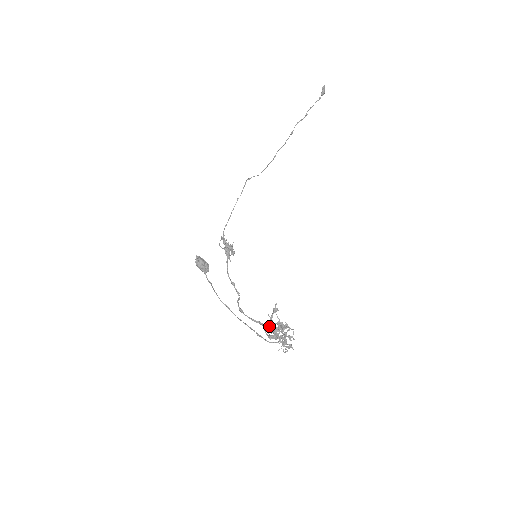
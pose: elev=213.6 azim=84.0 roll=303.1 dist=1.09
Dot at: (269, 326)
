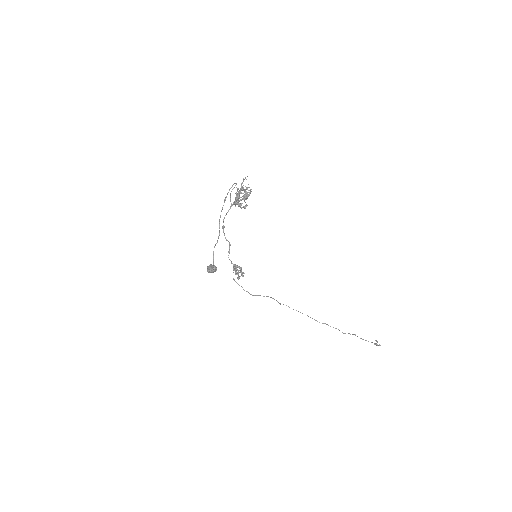
Dot at: occluded
